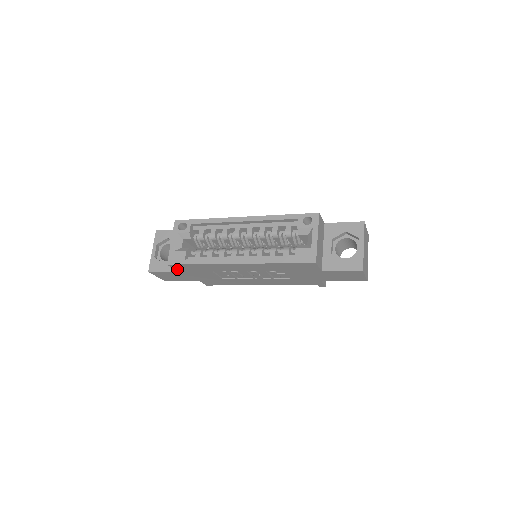
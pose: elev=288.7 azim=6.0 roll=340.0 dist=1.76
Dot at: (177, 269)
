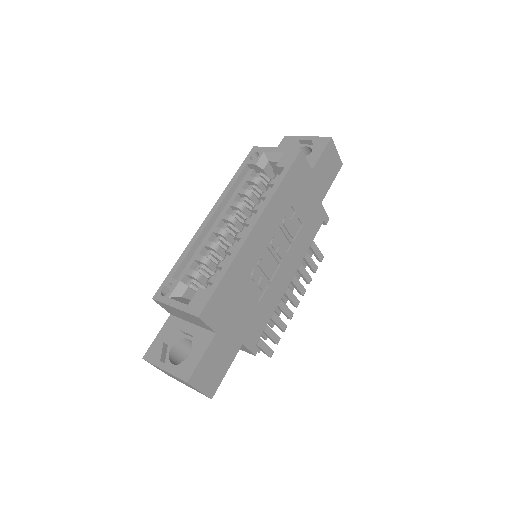
Dot at: (212, 325)
